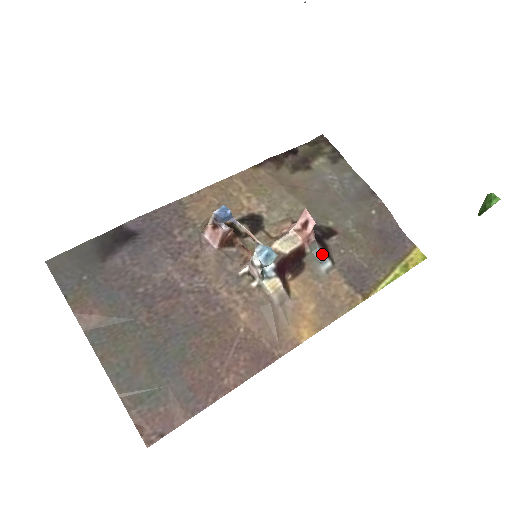
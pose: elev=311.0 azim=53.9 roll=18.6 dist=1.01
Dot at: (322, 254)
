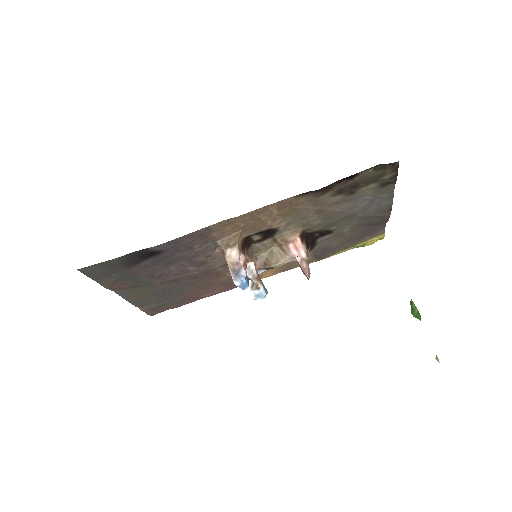
Dot at: occluded
